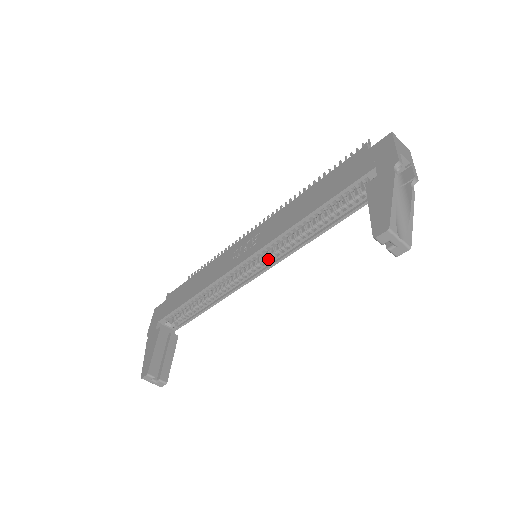
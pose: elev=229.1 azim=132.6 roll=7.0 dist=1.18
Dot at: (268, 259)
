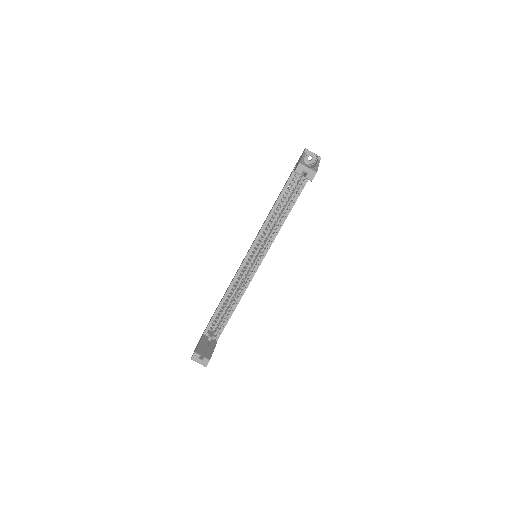
Dot at: (262, 250)
